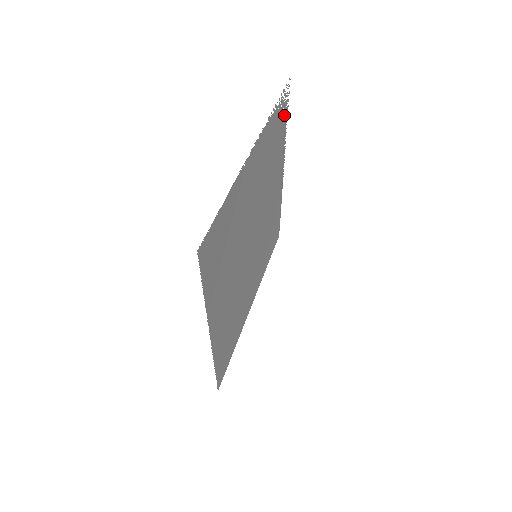
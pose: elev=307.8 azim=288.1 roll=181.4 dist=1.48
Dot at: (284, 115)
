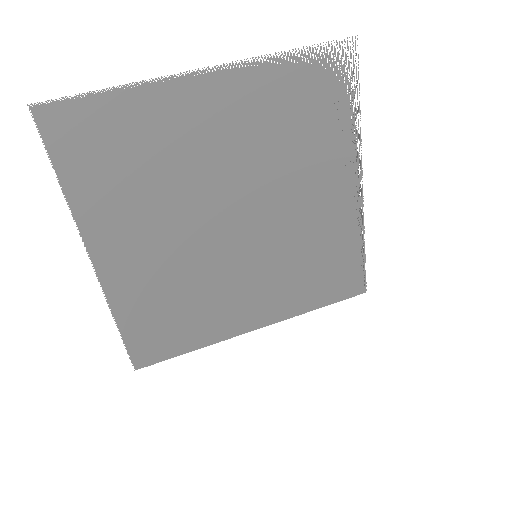
Dot at: (342, 88)
